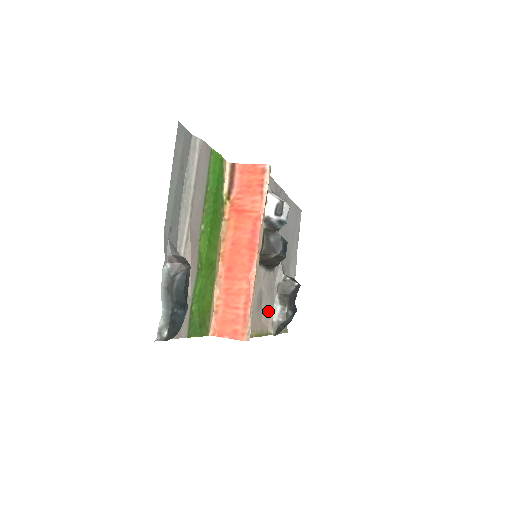
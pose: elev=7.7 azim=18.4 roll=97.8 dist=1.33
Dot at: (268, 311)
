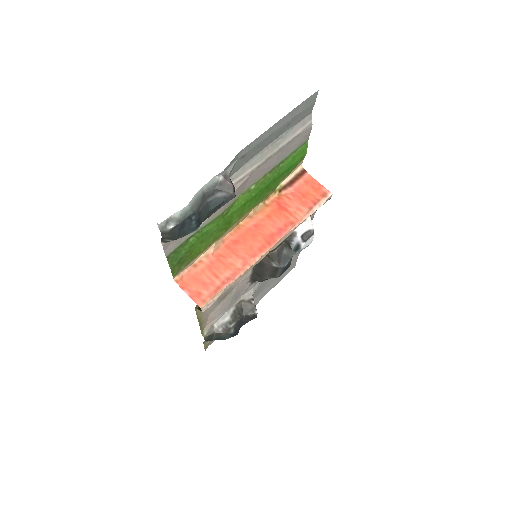
Dot at: (219, 312)
